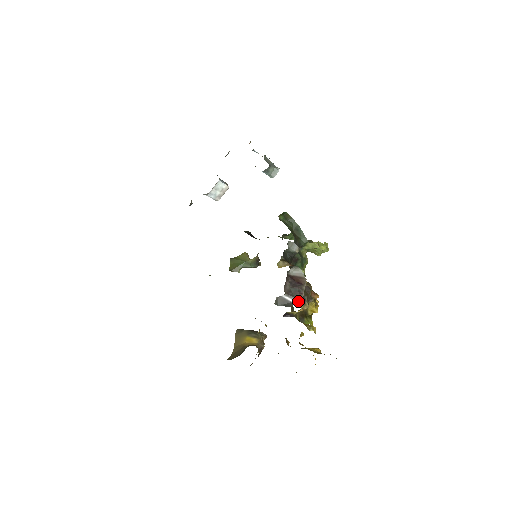
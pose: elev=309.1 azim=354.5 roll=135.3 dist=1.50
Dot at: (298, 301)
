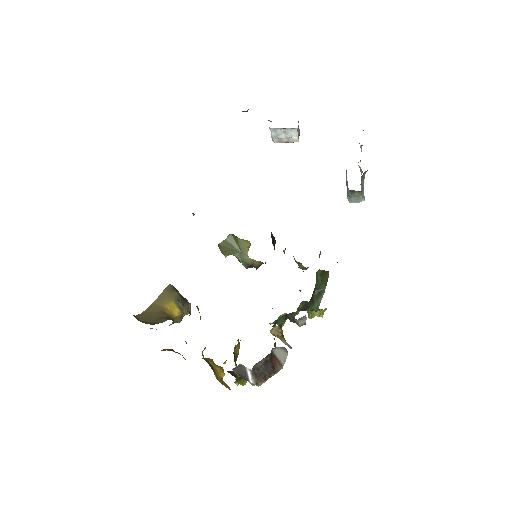
Dot at: (255, 384)
